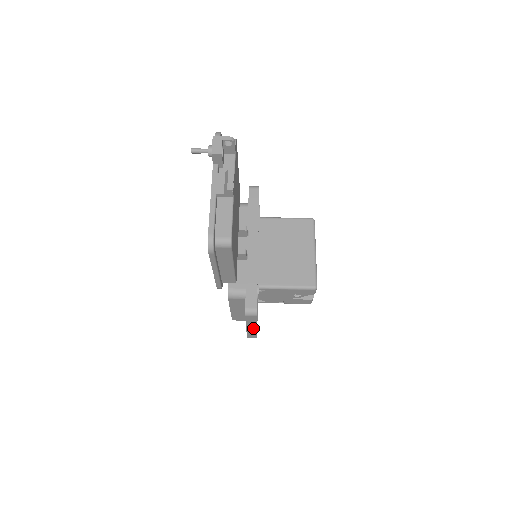
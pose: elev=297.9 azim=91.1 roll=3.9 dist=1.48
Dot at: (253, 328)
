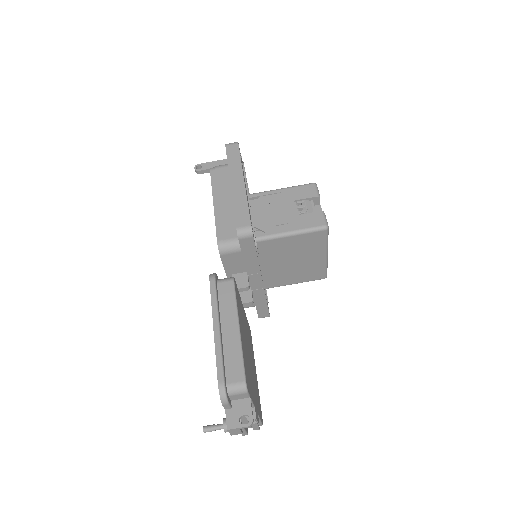
Dot at: occluded
